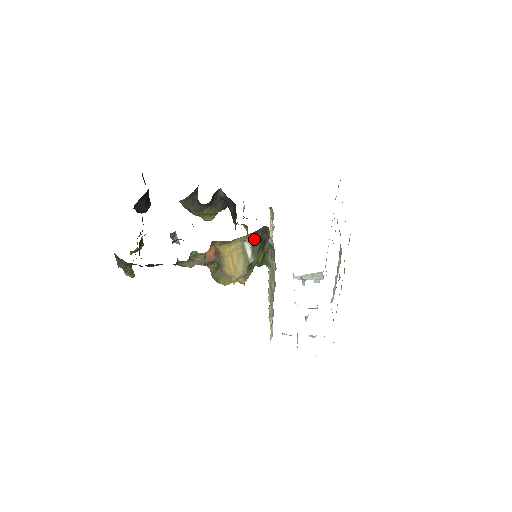
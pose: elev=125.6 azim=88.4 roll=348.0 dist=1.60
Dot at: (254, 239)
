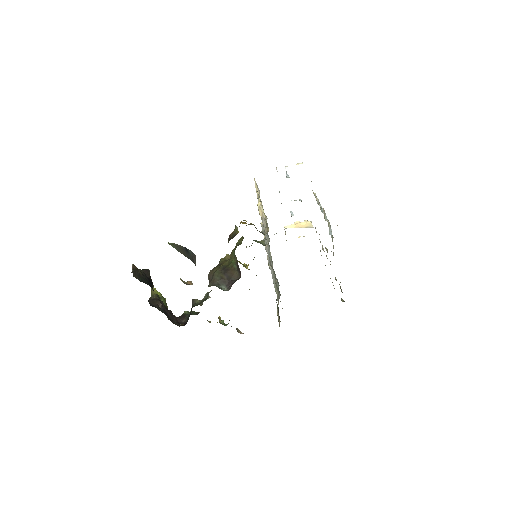
Dot at: occluded
